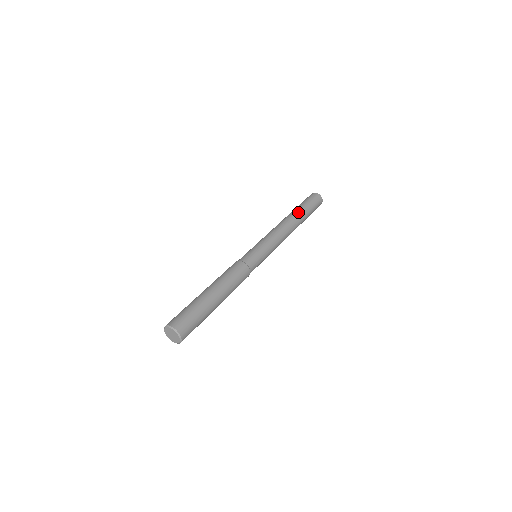
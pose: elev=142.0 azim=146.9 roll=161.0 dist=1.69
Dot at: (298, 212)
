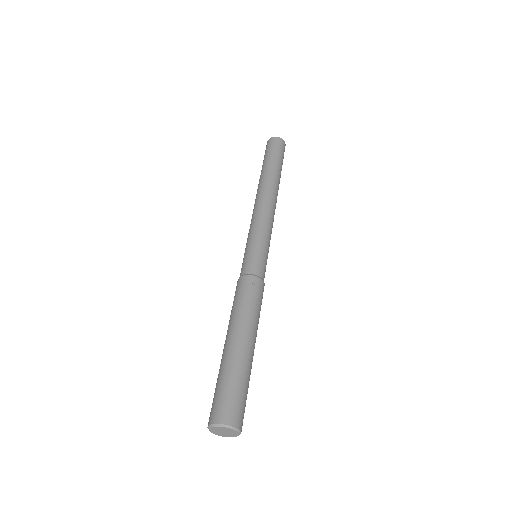
Dot at: (277, 175)
